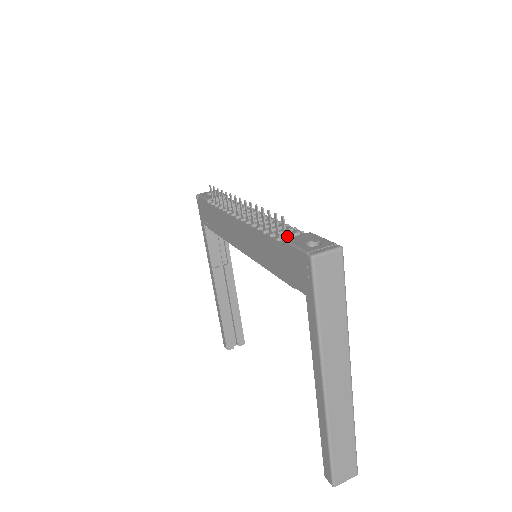
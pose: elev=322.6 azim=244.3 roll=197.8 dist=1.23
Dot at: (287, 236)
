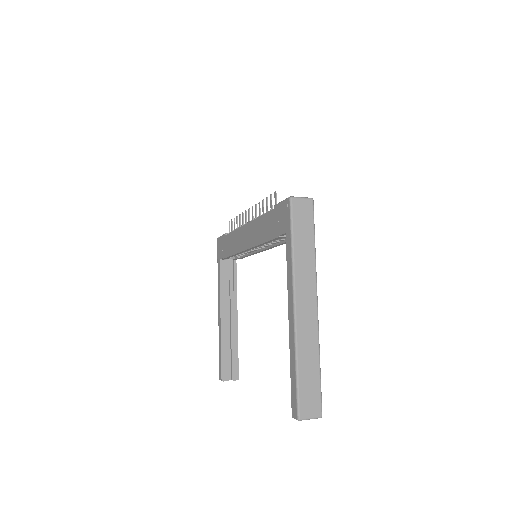
Dot at: occluded
